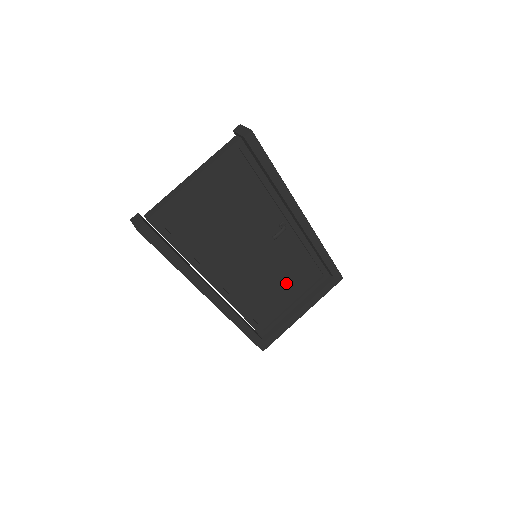
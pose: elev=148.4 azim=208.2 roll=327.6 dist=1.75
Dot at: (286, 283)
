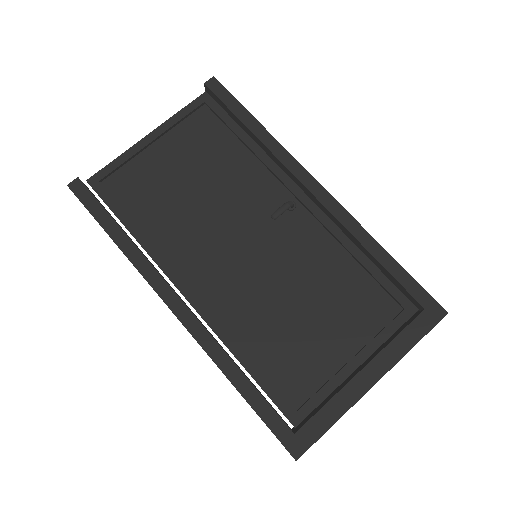
Dot at: (324, 314)
